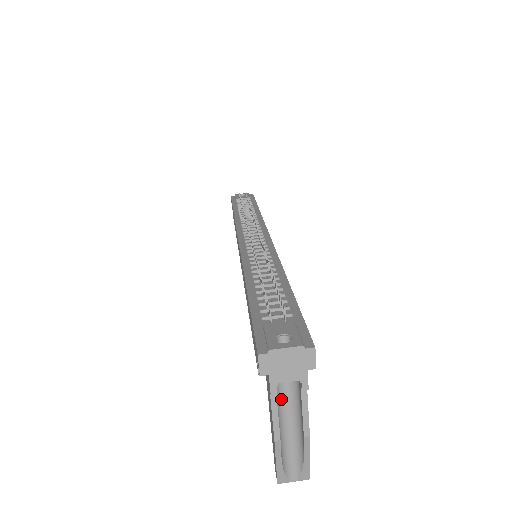
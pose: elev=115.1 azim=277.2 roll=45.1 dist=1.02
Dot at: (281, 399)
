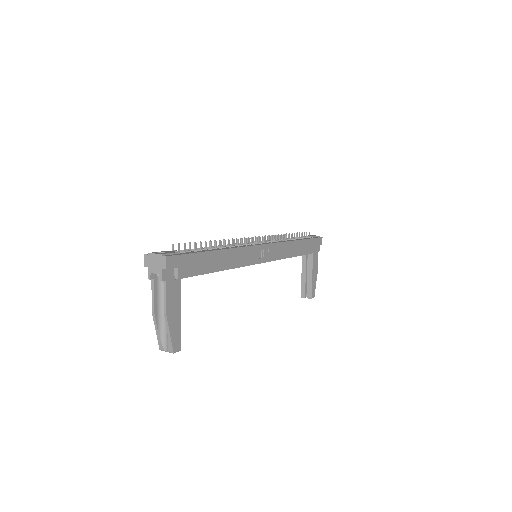
Dot at: (163, 292)
